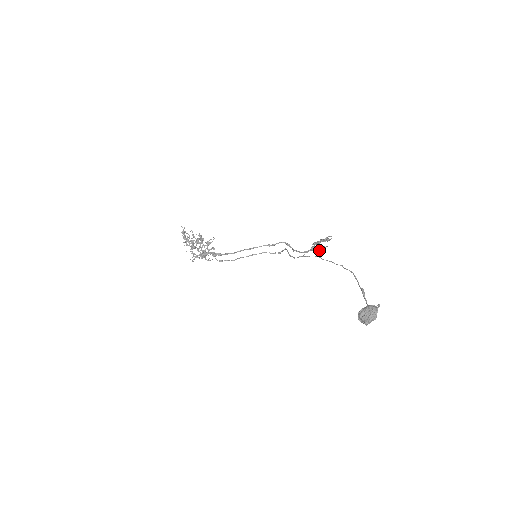
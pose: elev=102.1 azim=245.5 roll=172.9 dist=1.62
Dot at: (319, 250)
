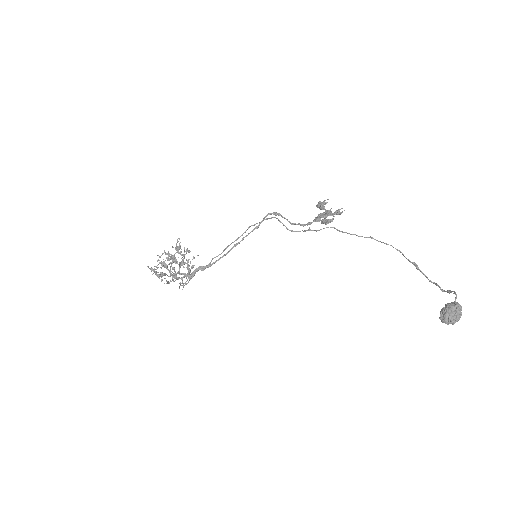
Dot at: occluded
